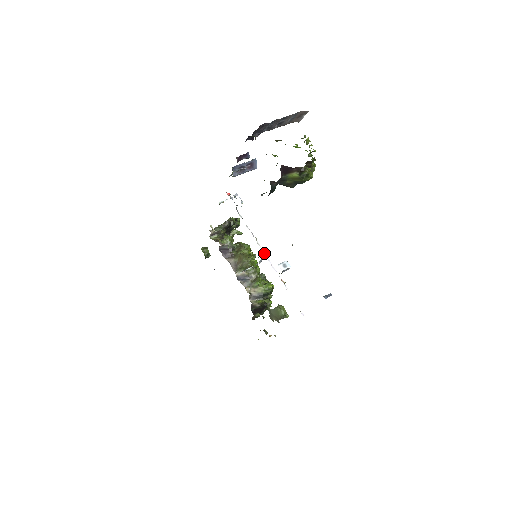
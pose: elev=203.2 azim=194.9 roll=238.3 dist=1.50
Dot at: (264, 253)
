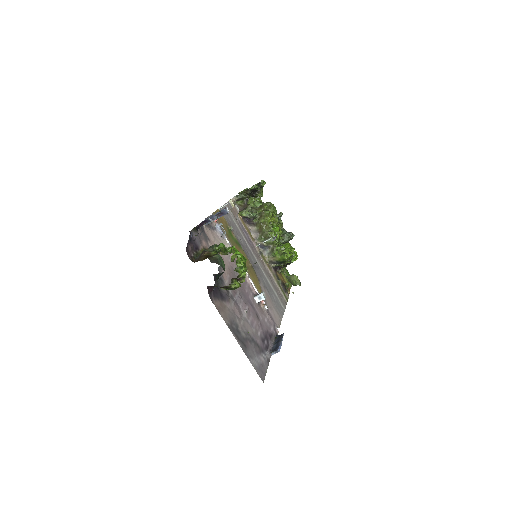
Dot at: (248, 277)
